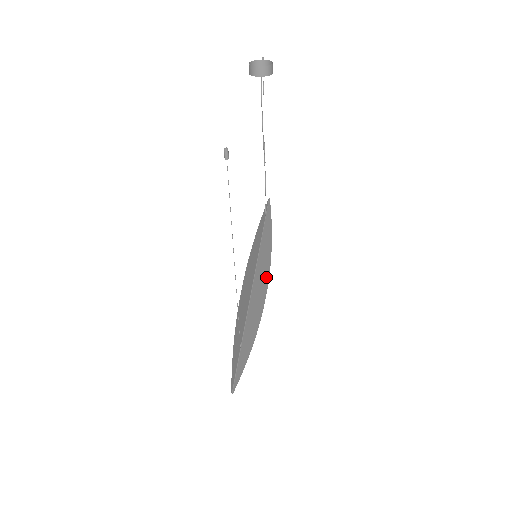
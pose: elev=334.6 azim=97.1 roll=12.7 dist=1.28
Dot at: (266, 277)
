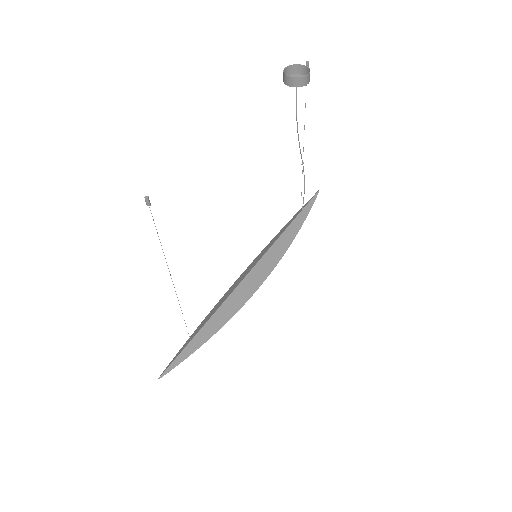
Dot at: (263, 277)
